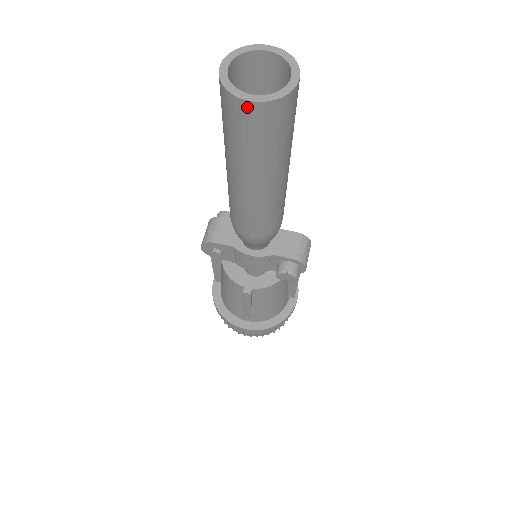
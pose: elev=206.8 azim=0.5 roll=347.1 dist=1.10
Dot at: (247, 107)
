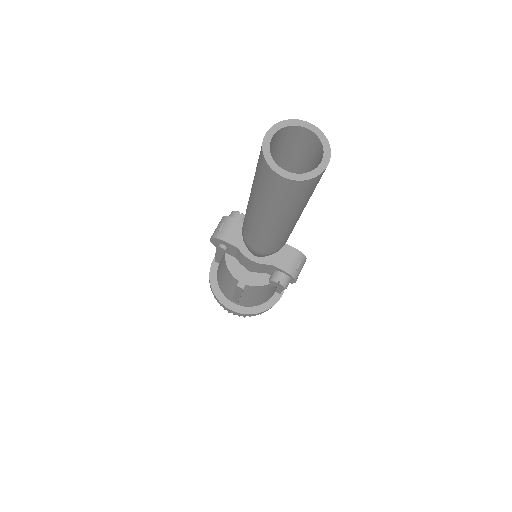
Dot at: (279, 179)
